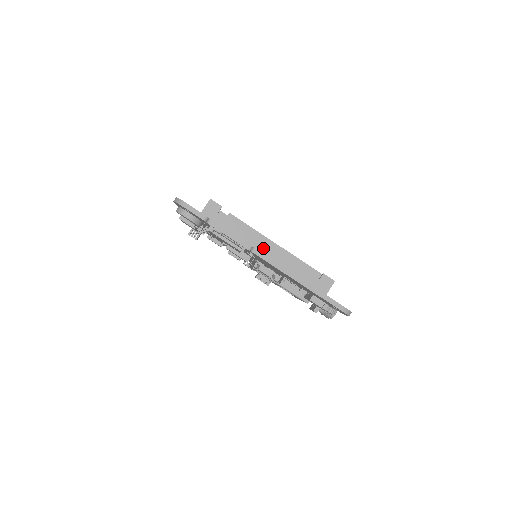
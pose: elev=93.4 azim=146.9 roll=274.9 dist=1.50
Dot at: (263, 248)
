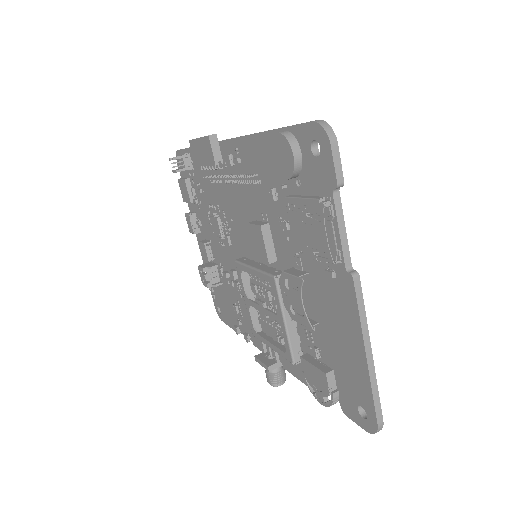
Dot at: occluded
